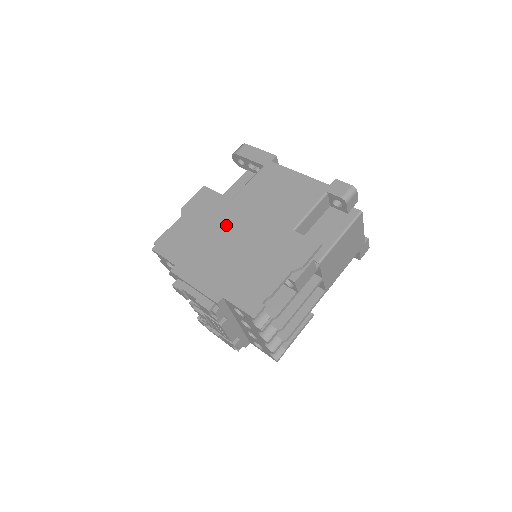
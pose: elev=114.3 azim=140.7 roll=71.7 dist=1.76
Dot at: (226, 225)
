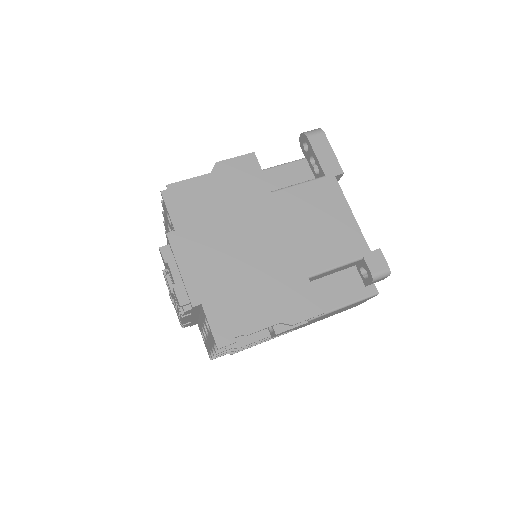
Dot at: (250, 221)
